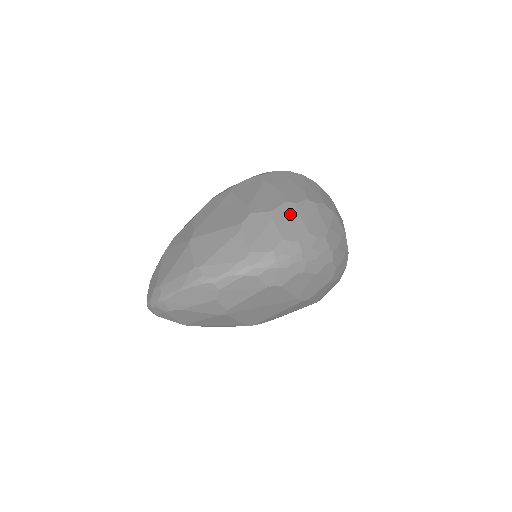
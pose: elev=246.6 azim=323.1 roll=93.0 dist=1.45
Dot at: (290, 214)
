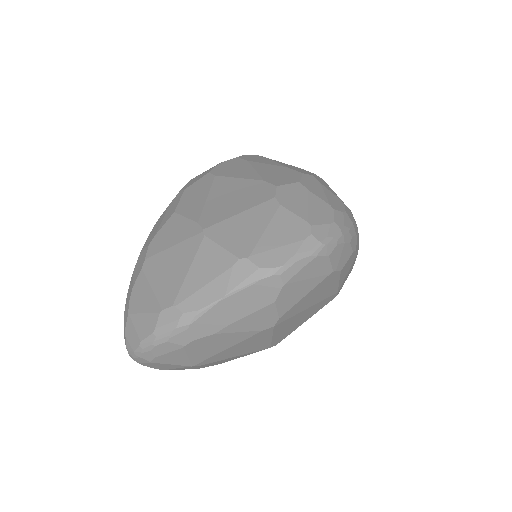
Dot at: (317, 185)
